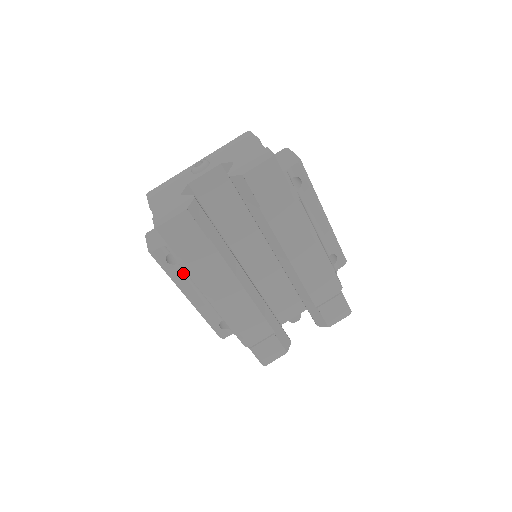
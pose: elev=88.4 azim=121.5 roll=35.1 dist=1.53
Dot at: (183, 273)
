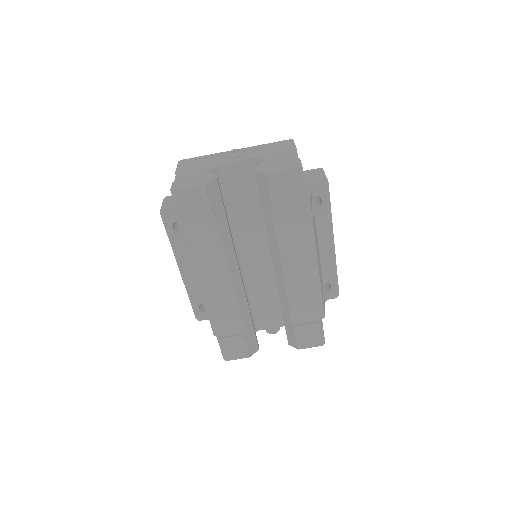
Dot at: (183, 244)
